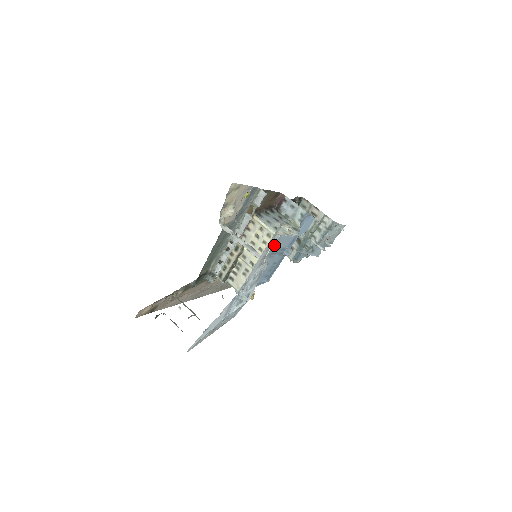
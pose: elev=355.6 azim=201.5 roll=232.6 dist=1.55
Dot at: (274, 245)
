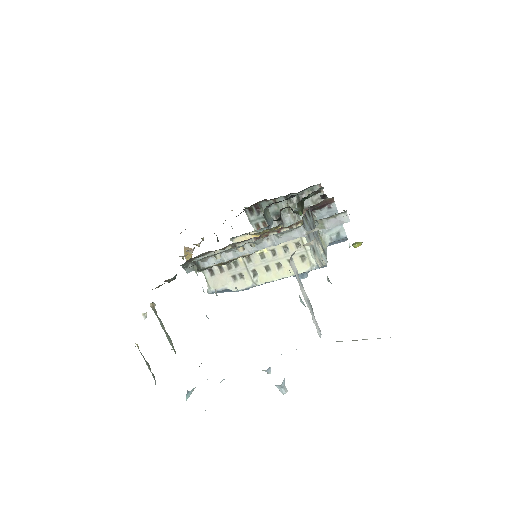
Dot at: (302, 272)
